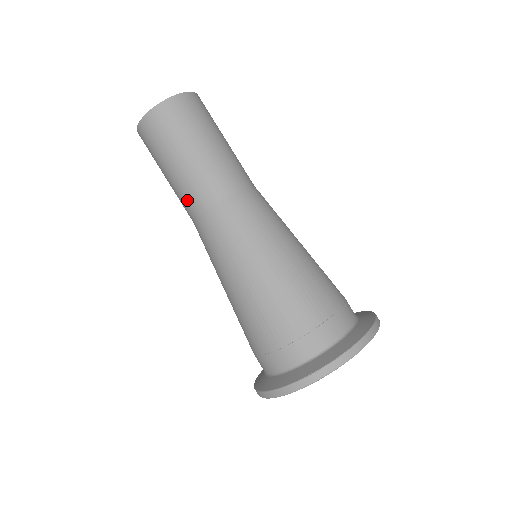
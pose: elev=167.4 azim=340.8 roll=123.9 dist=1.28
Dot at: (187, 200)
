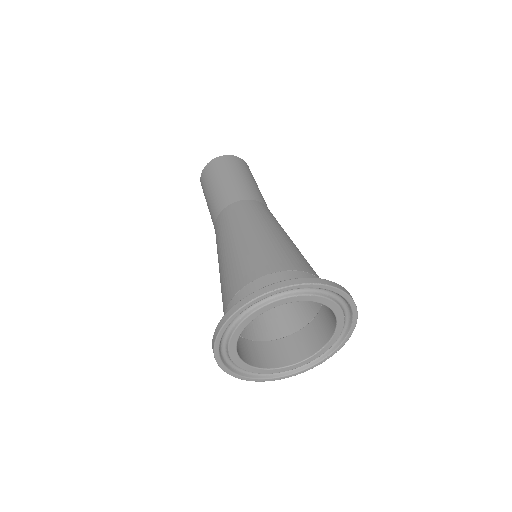
Dot at: (213, 210)
